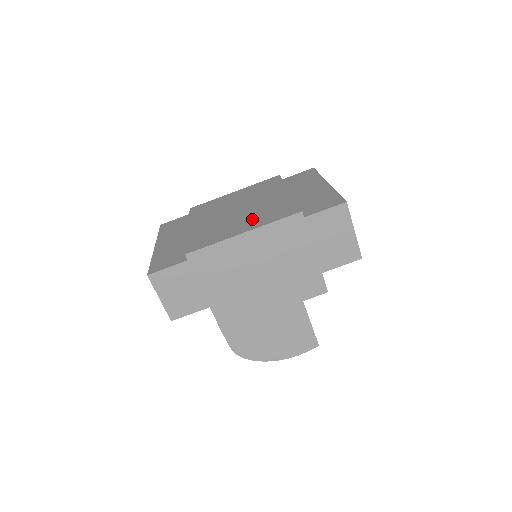
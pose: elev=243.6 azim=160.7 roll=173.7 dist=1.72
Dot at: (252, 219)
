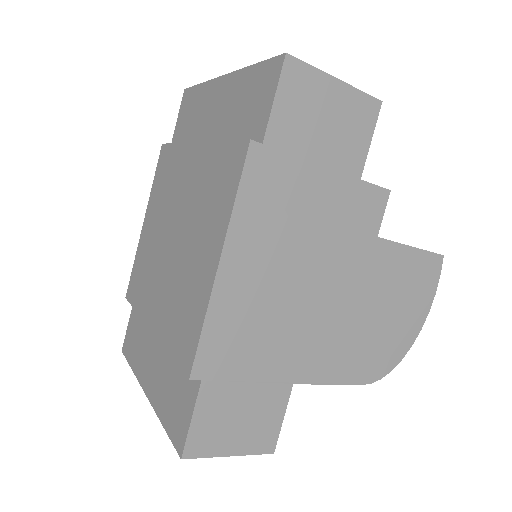
Dot at: (204, 230)
